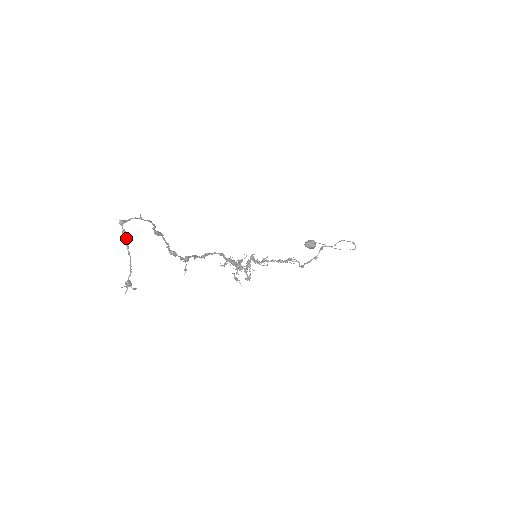
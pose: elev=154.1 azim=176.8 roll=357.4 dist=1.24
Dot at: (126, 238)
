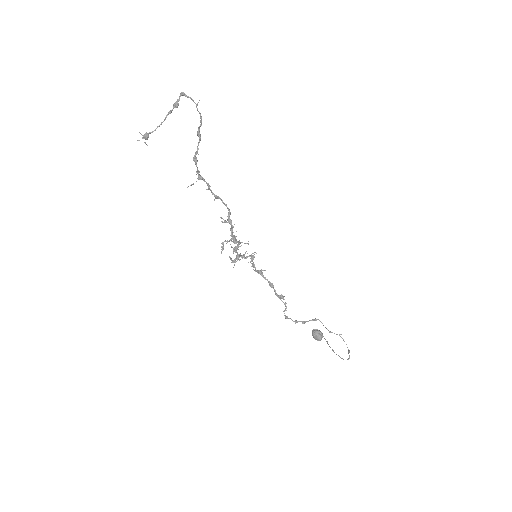
Dot at: (175, 107)
